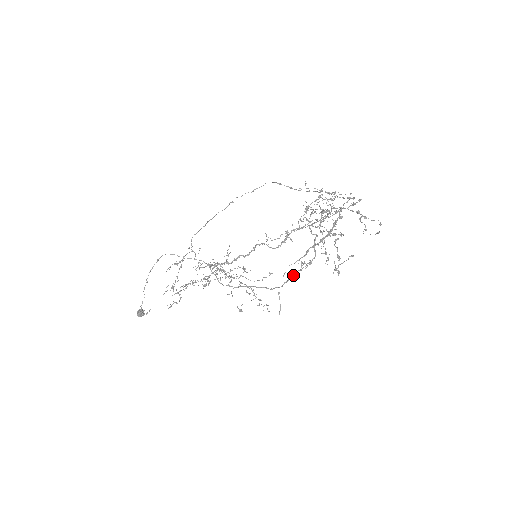
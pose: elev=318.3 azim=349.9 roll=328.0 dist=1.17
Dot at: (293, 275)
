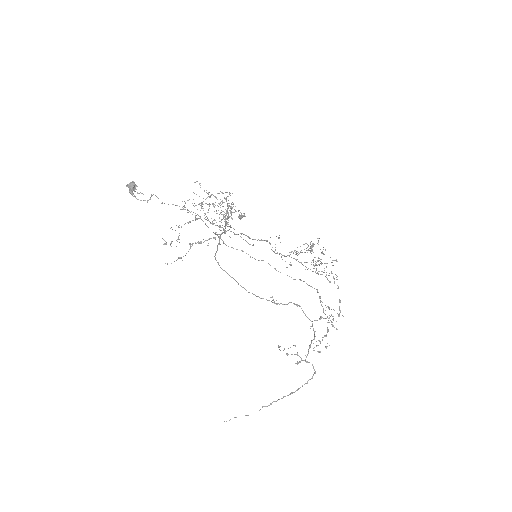
Dot at: (261, 298)
